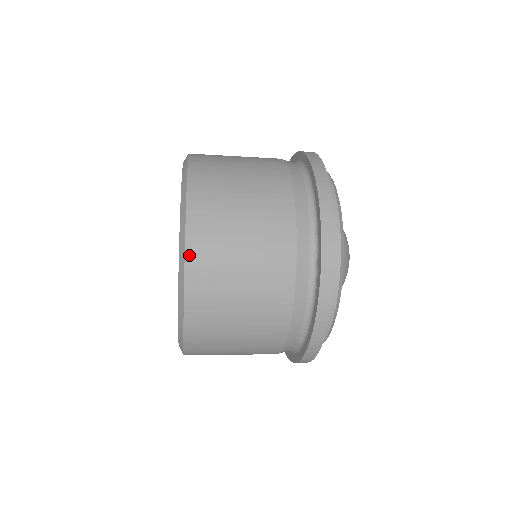
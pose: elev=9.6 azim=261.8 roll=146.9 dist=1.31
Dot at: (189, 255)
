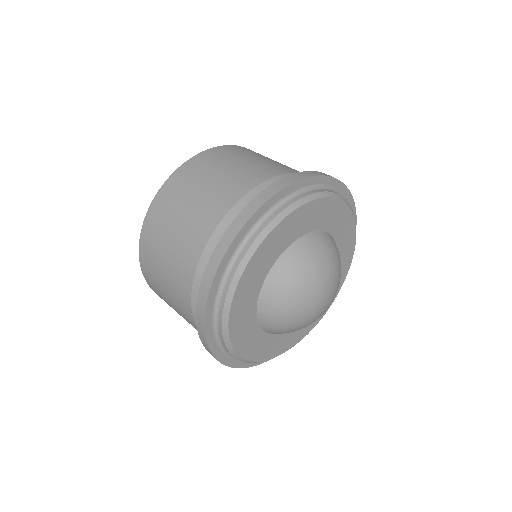
Dot at: (159, 194)
